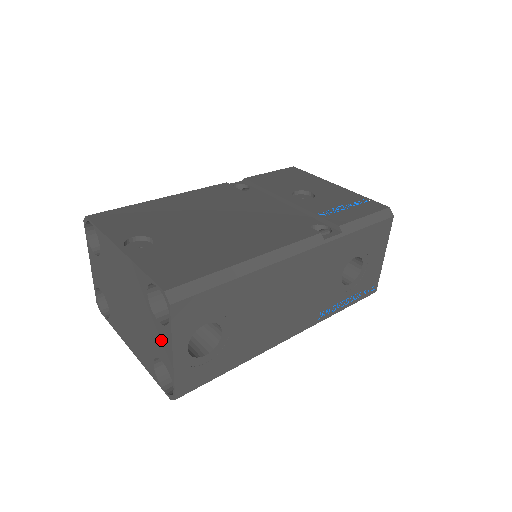
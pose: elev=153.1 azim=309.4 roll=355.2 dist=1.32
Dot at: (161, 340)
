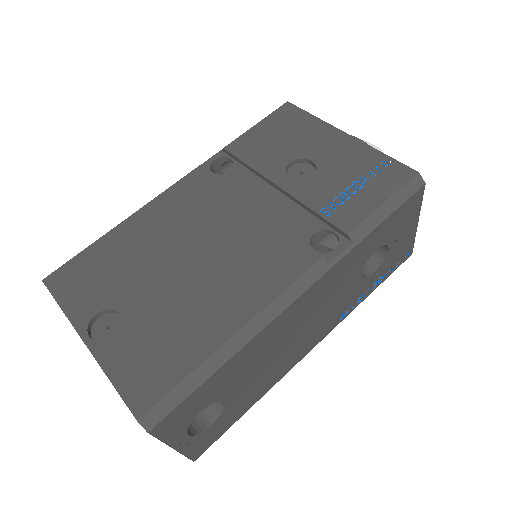
Dot at: occluded
